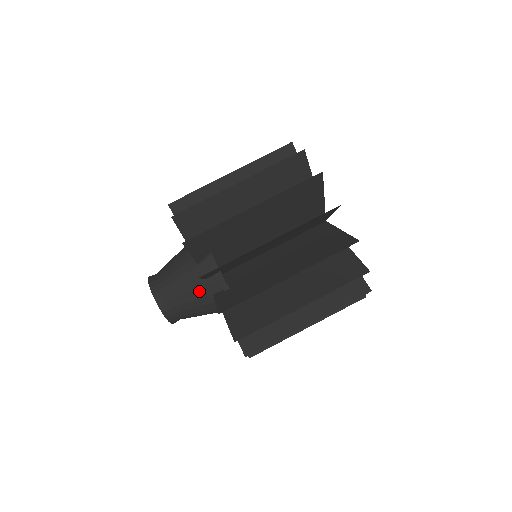
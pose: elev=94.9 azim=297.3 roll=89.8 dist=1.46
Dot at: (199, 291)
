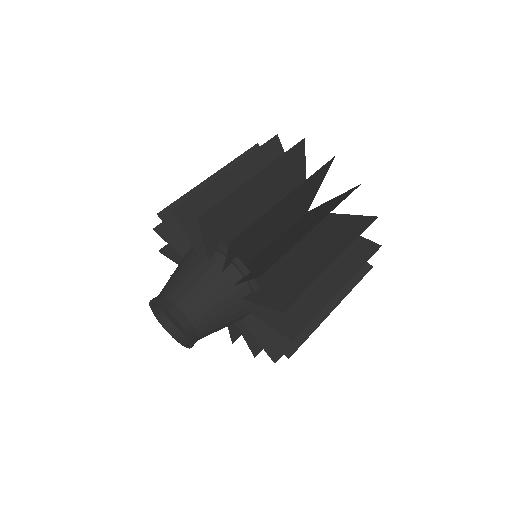
Dot at: (206, 275)
